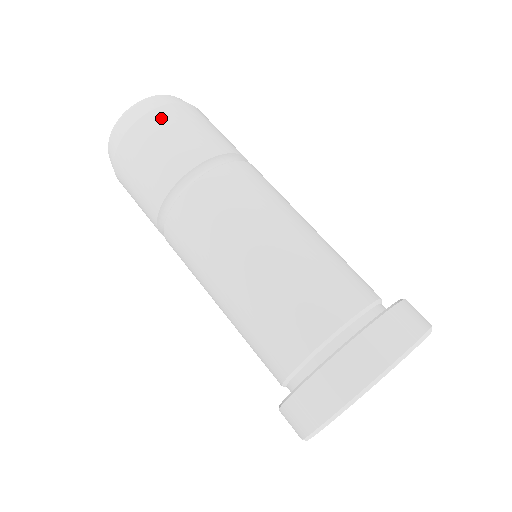
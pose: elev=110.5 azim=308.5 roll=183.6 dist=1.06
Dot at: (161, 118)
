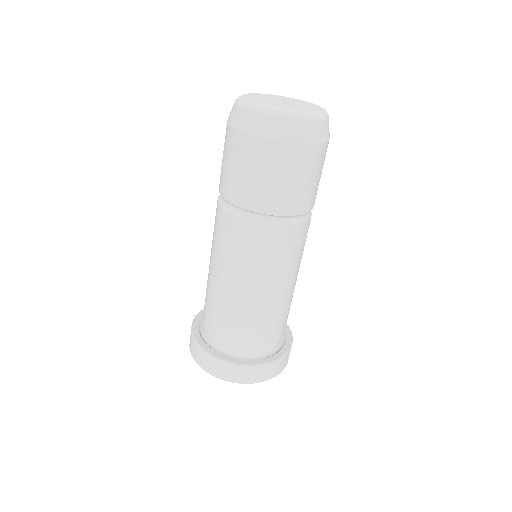
Dot at: (272, 153)
